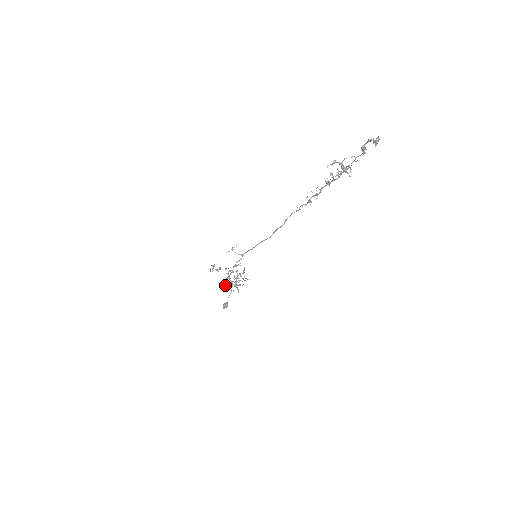
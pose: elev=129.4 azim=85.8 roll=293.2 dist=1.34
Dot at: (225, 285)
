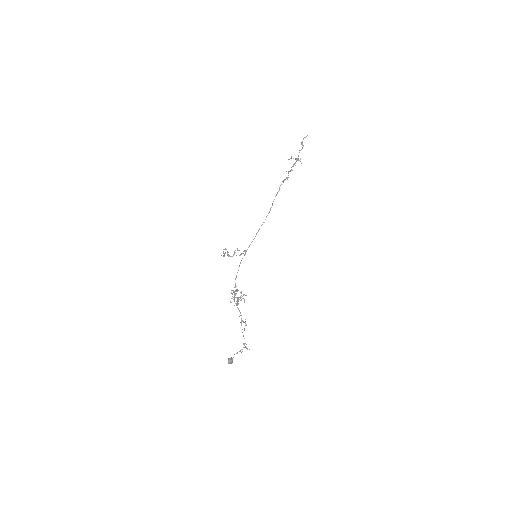
Dot at: (232, 293)
